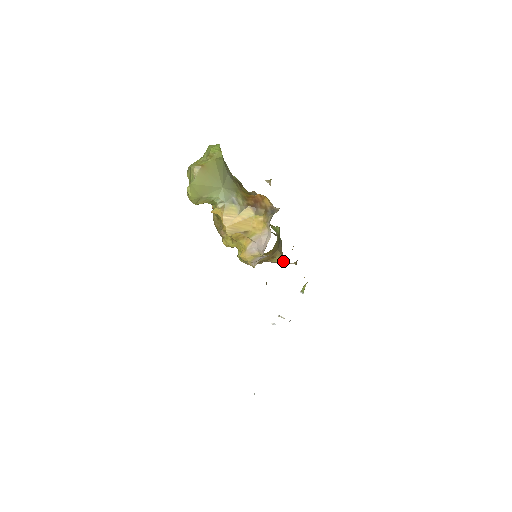
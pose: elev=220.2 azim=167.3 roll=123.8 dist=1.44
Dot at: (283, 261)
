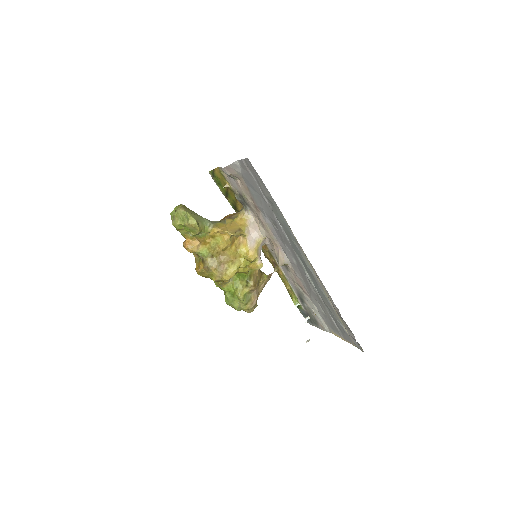
Dot at: (268, 276)
